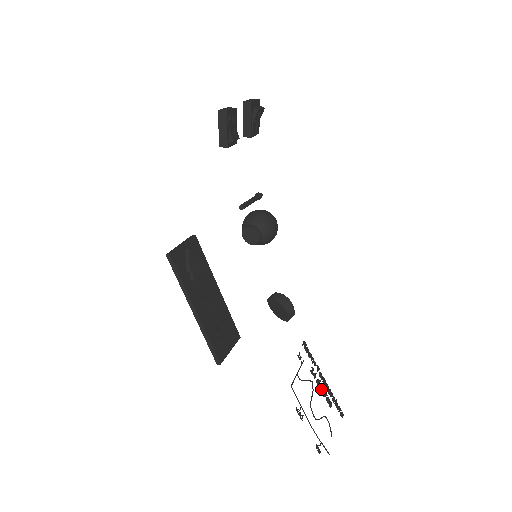
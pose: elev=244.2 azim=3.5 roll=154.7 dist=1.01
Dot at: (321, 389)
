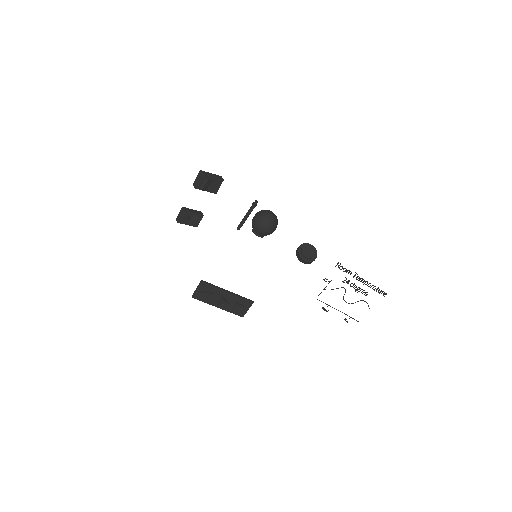
Dot at: occluded
